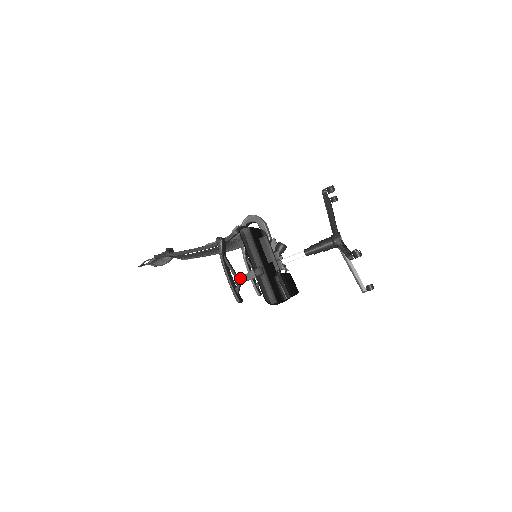
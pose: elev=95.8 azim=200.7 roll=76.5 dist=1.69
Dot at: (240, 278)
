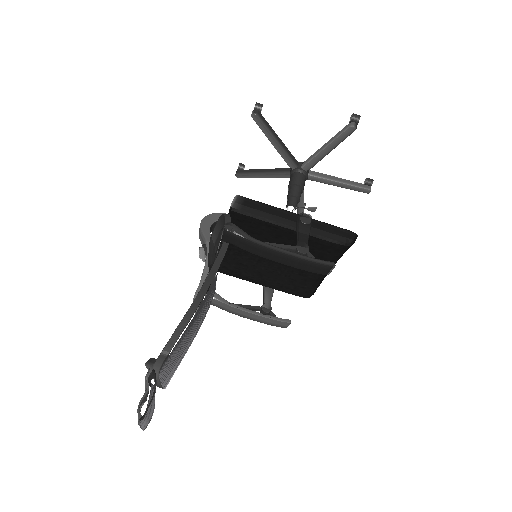
Dot at: (300, 243)
